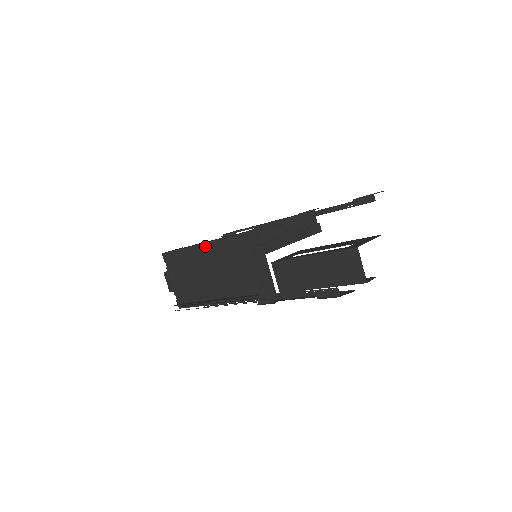
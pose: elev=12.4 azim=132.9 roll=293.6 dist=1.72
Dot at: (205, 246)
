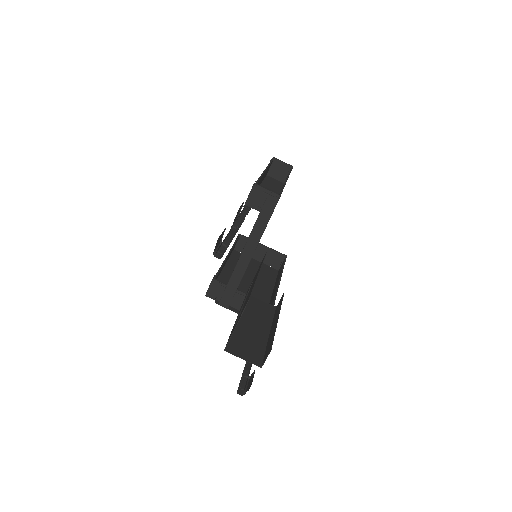
Dot at: (221, 274)
